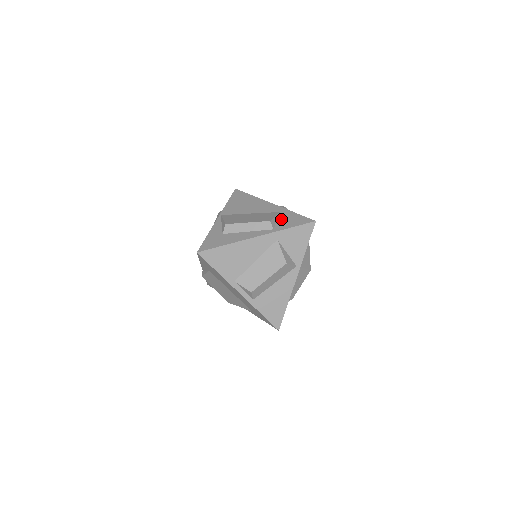
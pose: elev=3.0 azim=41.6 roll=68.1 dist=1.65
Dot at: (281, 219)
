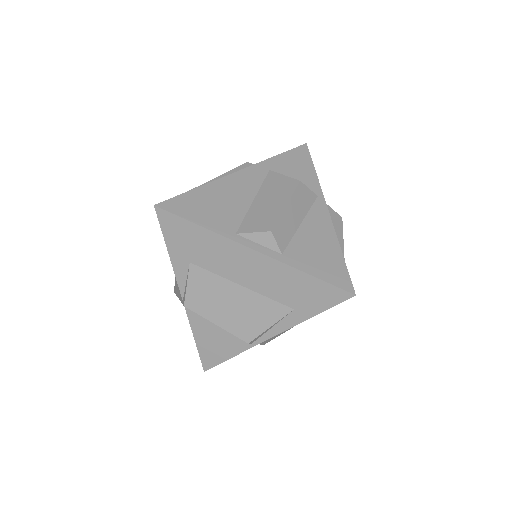
Dot at: occluded
